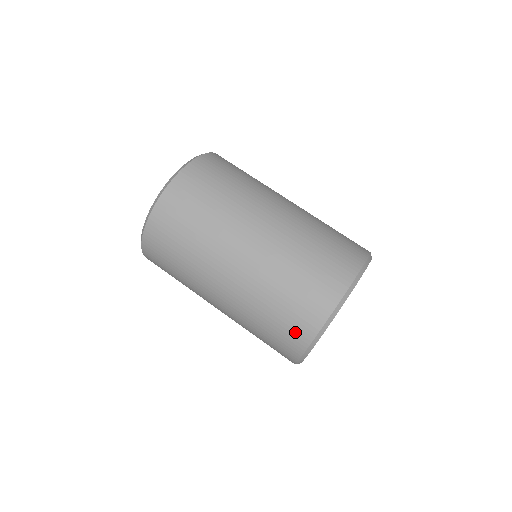
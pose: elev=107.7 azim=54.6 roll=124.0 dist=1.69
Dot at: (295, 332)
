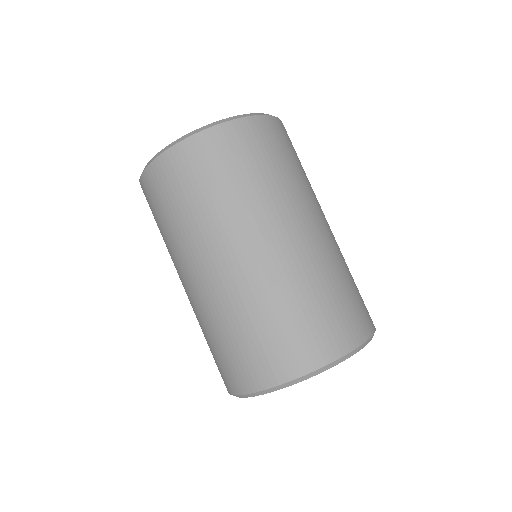
Dot at: (291, 354)
